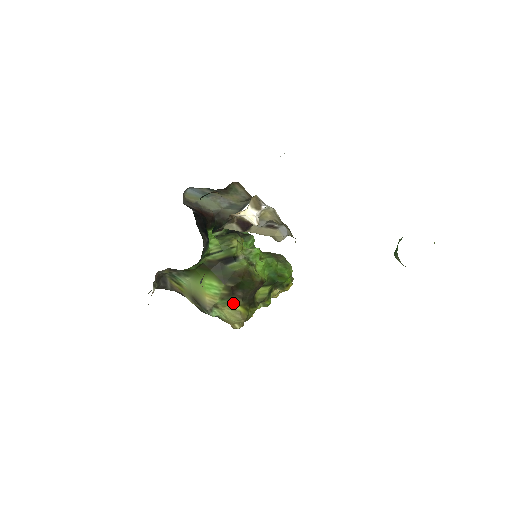
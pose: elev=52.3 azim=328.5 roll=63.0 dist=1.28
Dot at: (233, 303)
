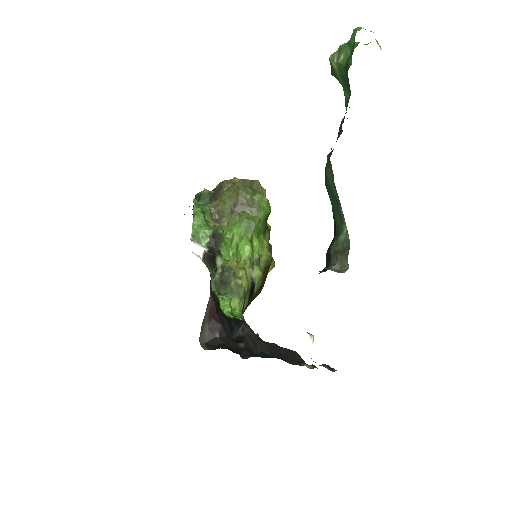
Dot at: occluded
